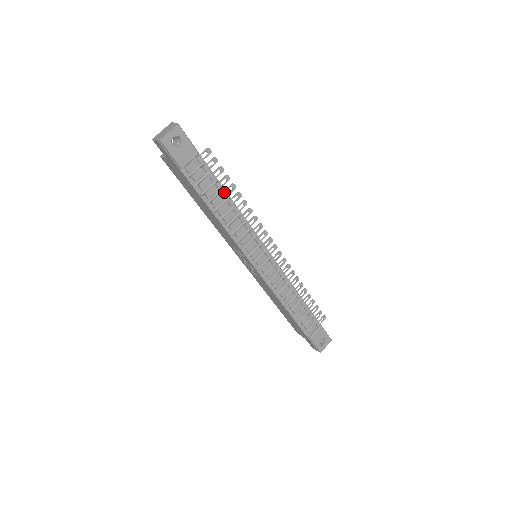
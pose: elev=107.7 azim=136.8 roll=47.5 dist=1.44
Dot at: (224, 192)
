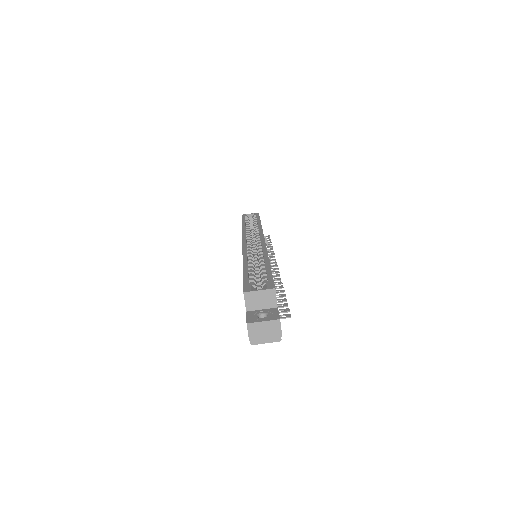
Dot at: occluded
